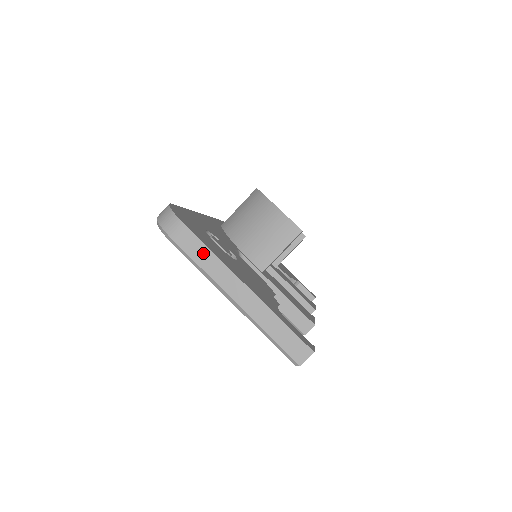
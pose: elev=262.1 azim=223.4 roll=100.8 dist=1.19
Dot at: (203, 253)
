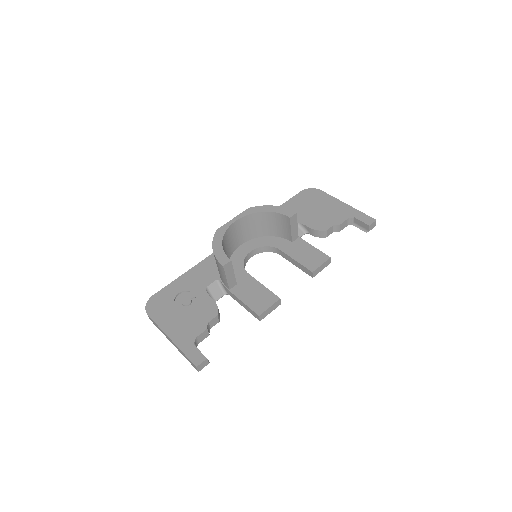
Dot at: (157, 326)
